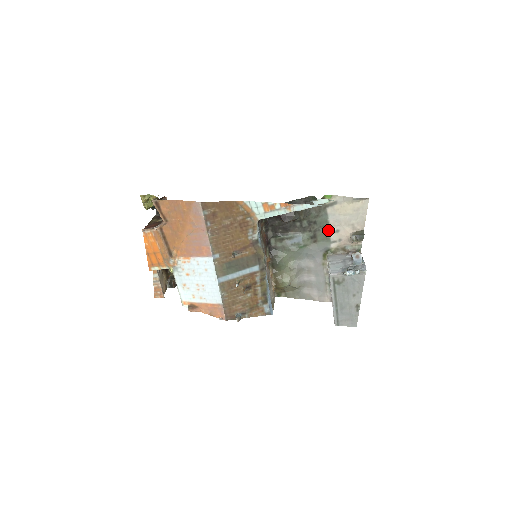
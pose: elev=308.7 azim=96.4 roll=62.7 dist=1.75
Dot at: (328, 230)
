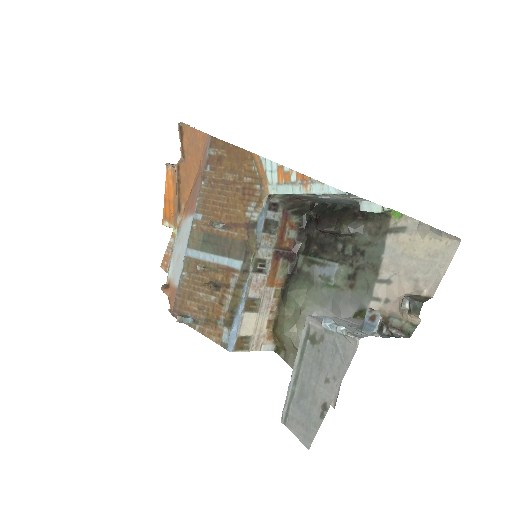
Dot at: (376, 274)
